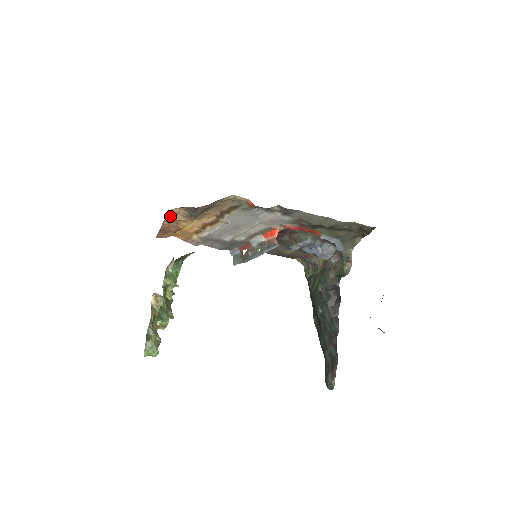
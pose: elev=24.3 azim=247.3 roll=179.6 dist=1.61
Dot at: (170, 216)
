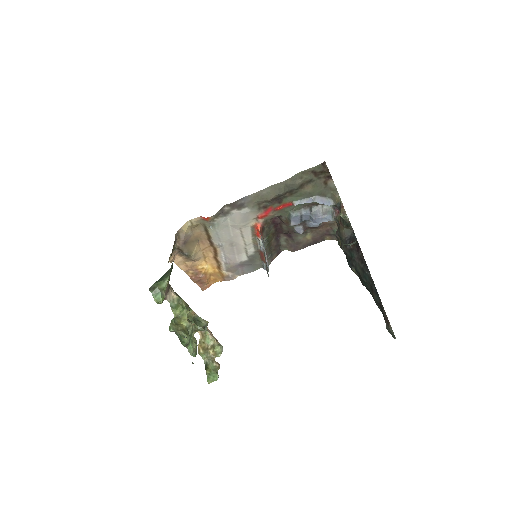
Dot at: (184, 267)
